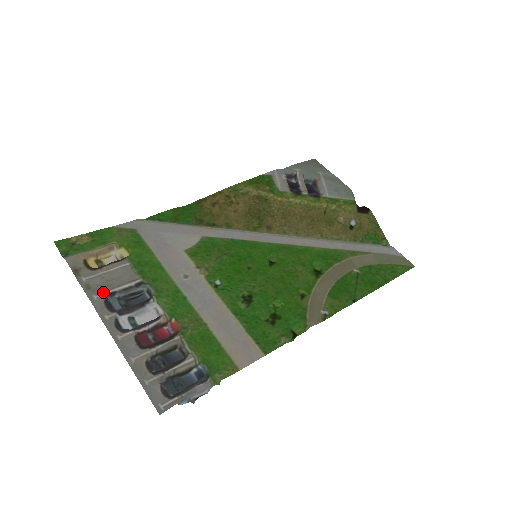
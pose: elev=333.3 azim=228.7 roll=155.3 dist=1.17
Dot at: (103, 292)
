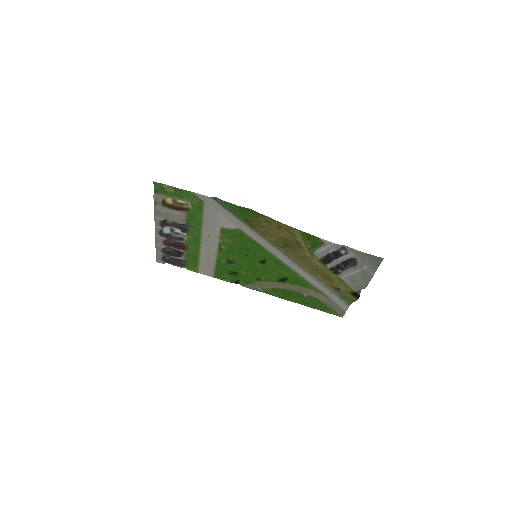
Dot at: (163, 218)
